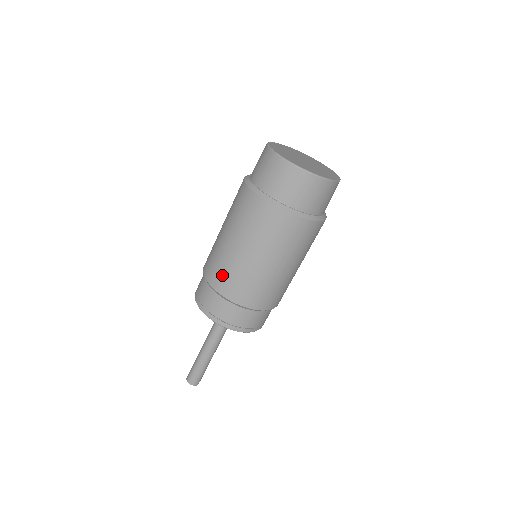
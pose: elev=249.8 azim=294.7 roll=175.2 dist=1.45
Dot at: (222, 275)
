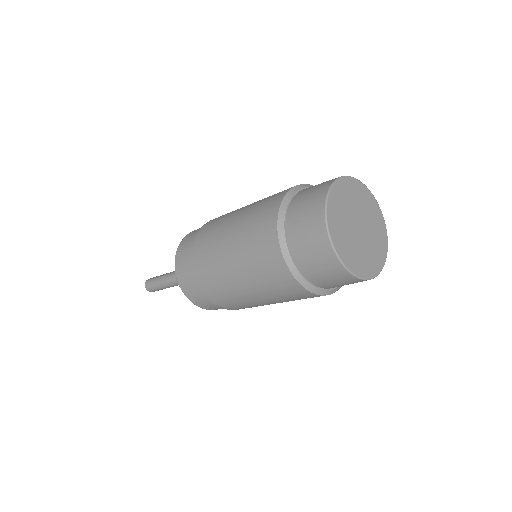
Dot at: (205, 240)
